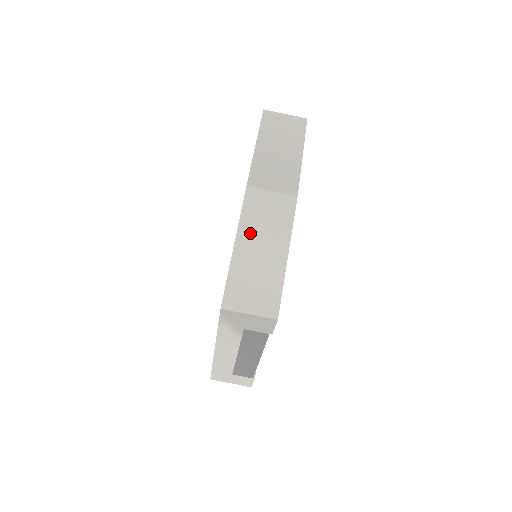
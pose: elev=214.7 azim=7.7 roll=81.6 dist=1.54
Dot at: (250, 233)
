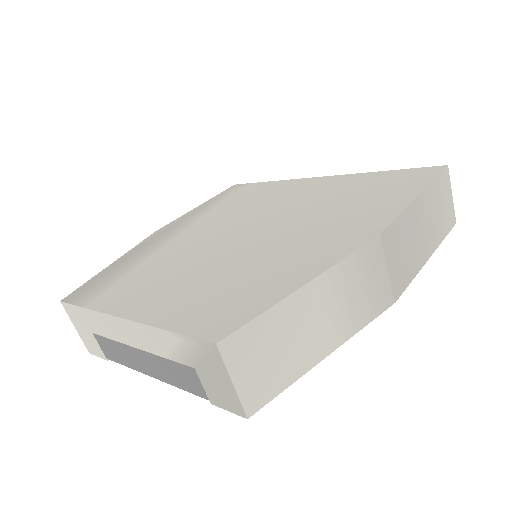
Dot at: (330, 290)
